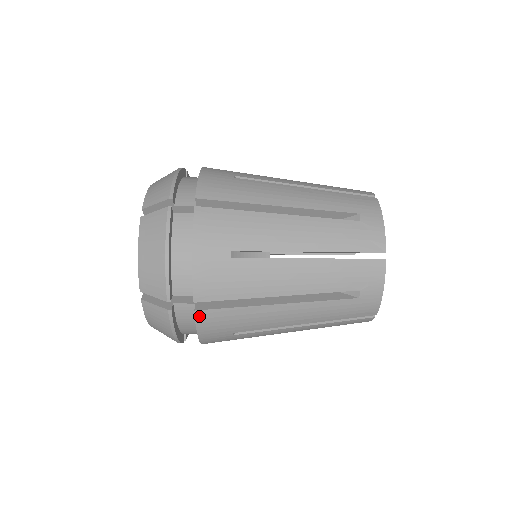
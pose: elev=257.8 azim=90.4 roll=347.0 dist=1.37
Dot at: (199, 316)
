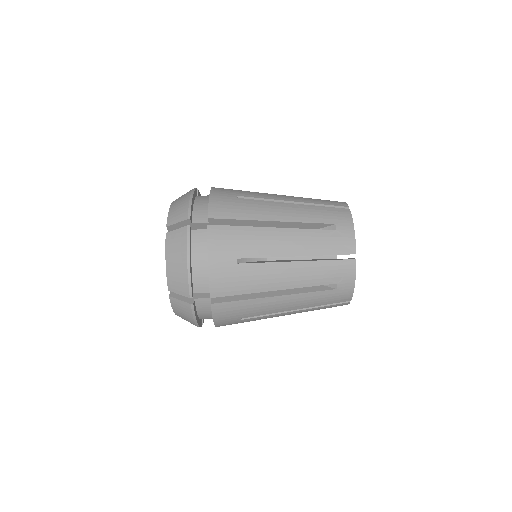
Dot at: (214, 308)
